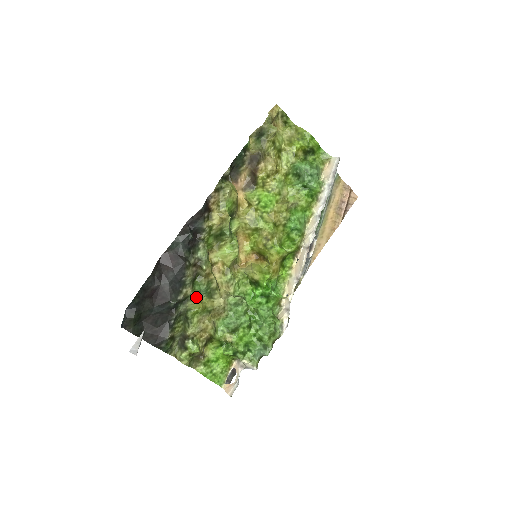
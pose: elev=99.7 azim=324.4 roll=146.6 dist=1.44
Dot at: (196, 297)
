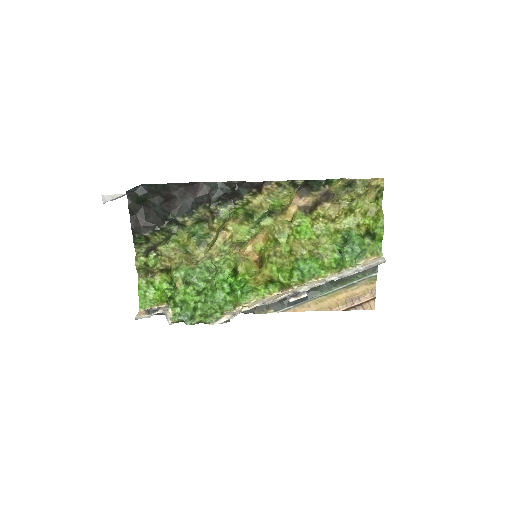
Dot at: (189, 232)
